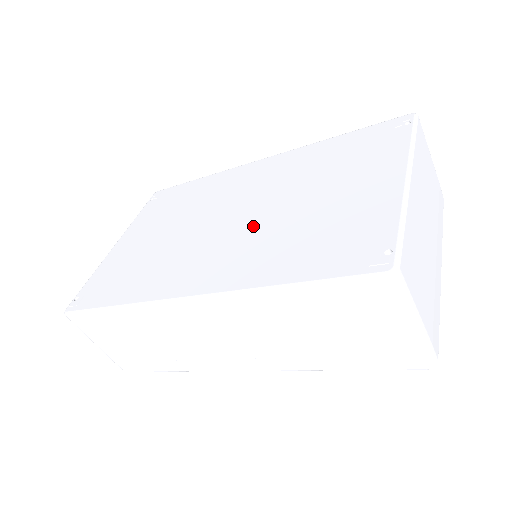
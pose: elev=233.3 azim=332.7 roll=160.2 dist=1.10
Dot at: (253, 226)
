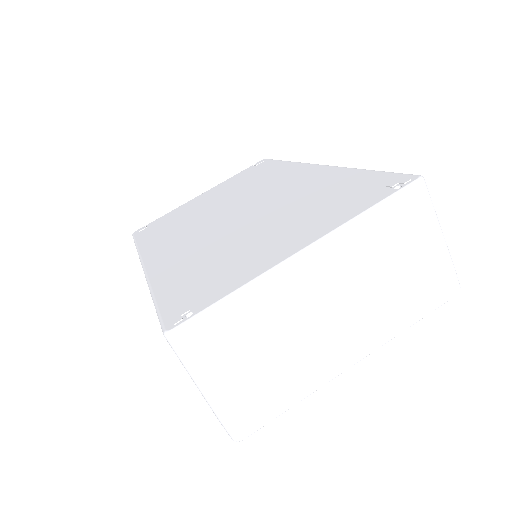
Dot at: (222, 231)
